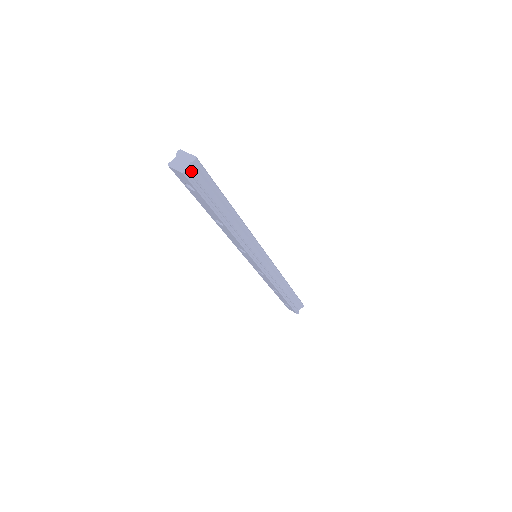
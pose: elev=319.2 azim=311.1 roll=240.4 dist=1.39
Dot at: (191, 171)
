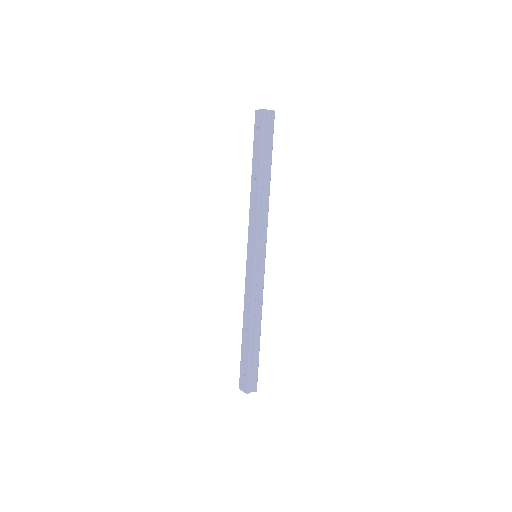
Dot at: (267, 115)
